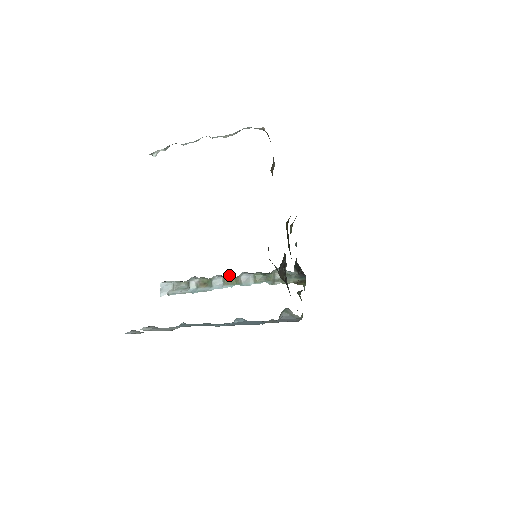
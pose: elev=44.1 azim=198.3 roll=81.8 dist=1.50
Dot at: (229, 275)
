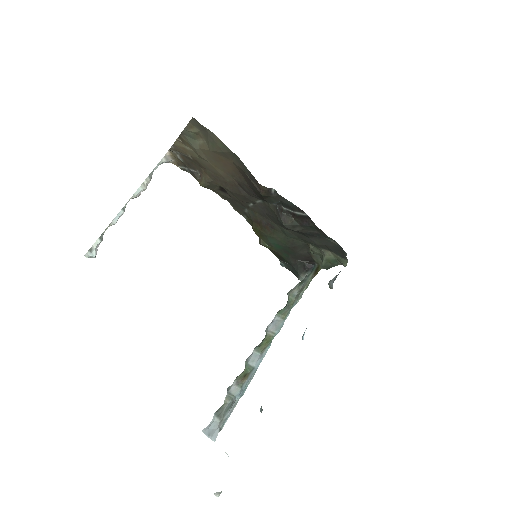
Dot at: occluded
